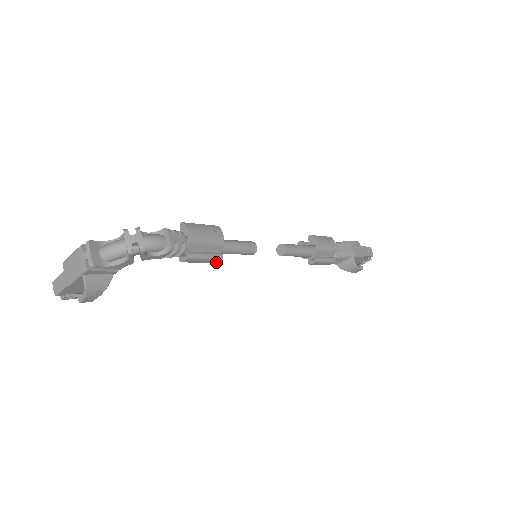
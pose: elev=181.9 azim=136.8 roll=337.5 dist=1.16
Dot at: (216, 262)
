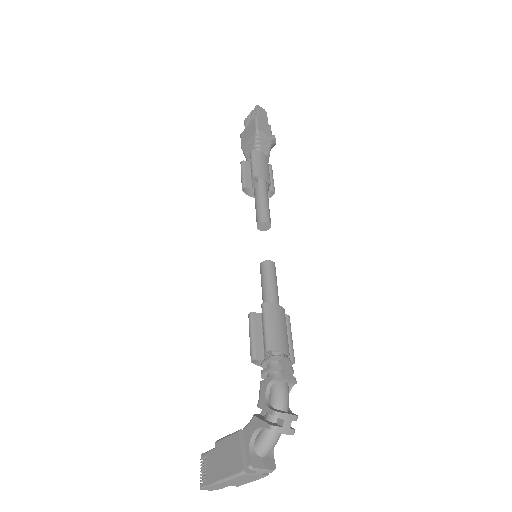
Dot at: occluded
